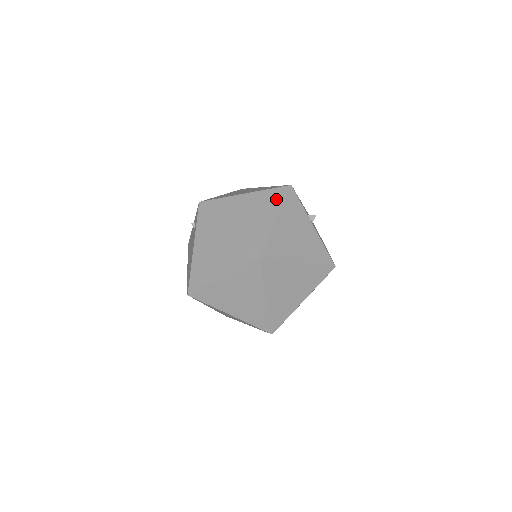
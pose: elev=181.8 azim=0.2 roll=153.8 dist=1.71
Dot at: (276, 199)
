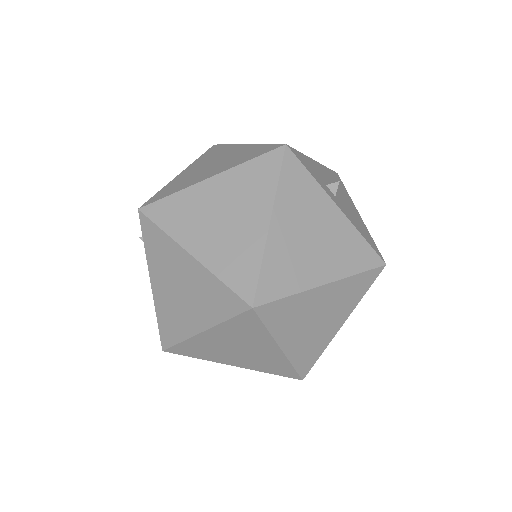
Dot at: (263, 179)
